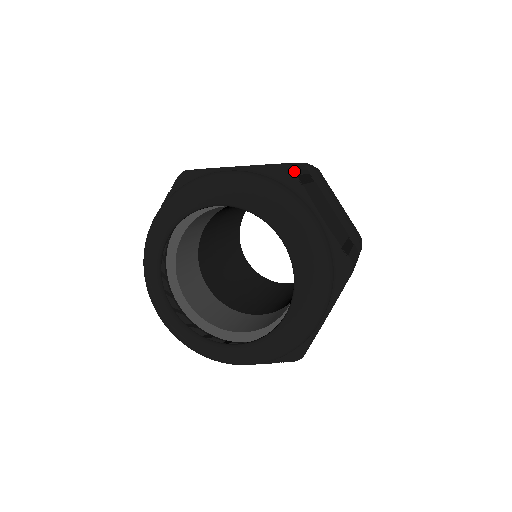
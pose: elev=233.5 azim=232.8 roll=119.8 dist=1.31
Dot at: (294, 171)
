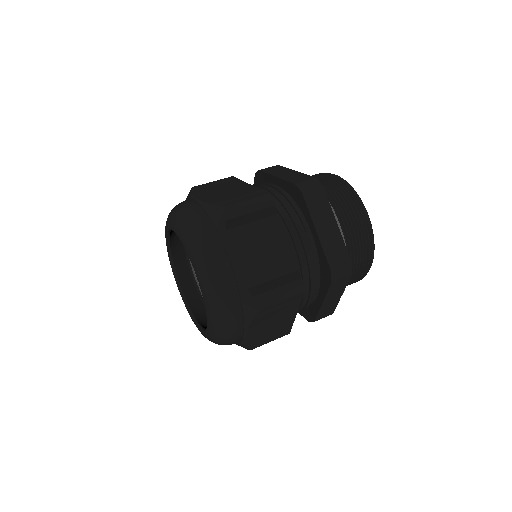
Dot at: (225, 216)
